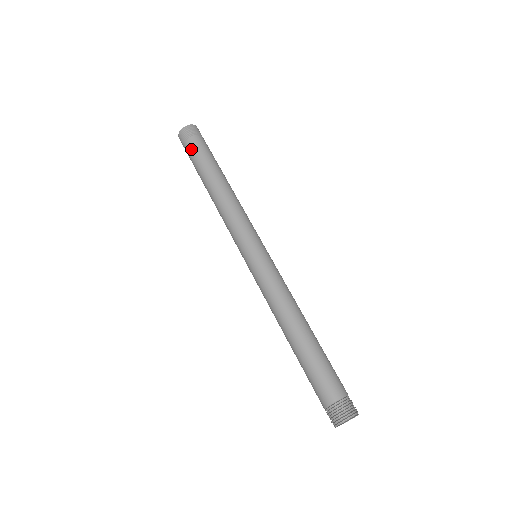
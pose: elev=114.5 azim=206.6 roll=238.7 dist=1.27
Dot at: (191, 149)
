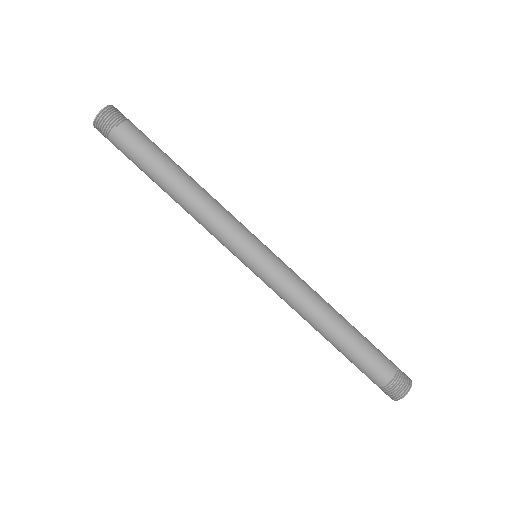
Dot at: (120, 150)
